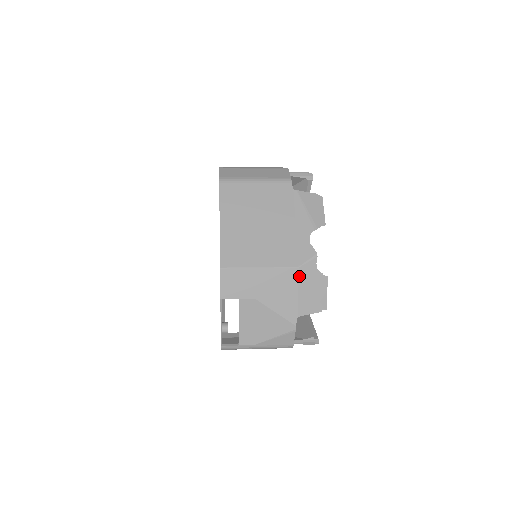
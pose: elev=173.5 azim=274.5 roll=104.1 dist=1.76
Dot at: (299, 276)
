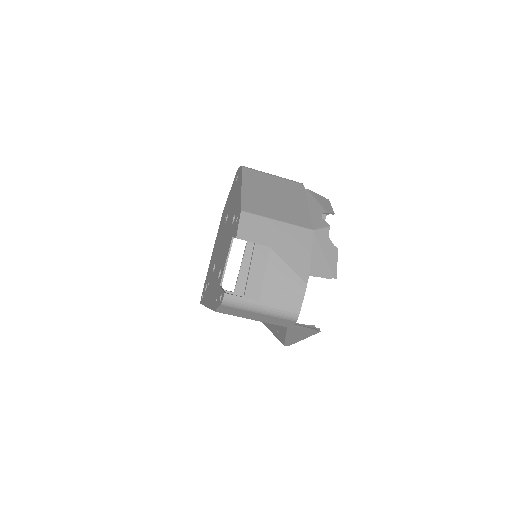
Dot at: (313, 238)
